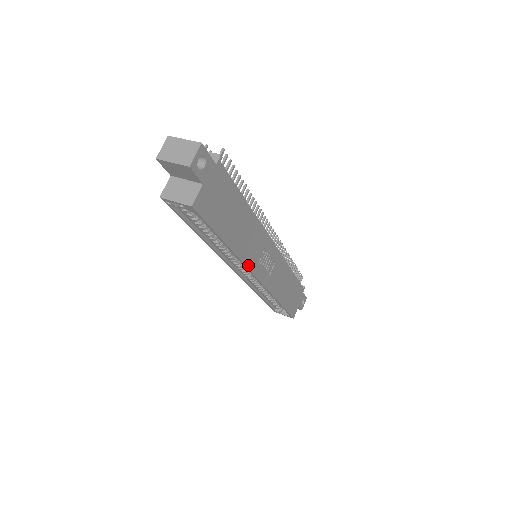
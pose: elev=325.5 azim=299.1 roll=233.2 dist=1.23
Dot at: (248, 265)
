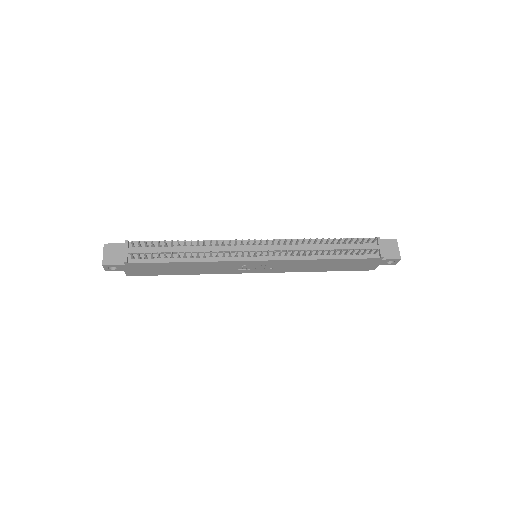
Dot at: (225, 273)
